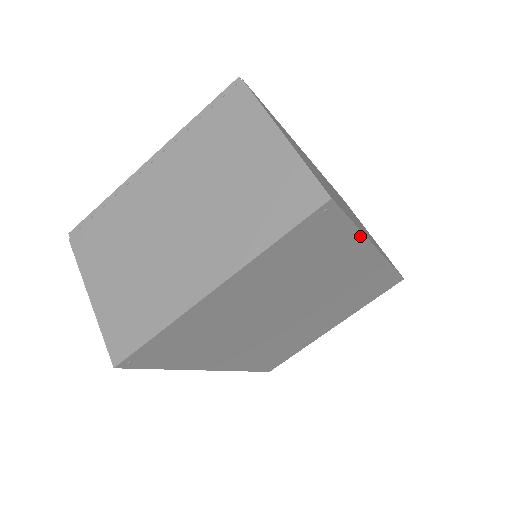
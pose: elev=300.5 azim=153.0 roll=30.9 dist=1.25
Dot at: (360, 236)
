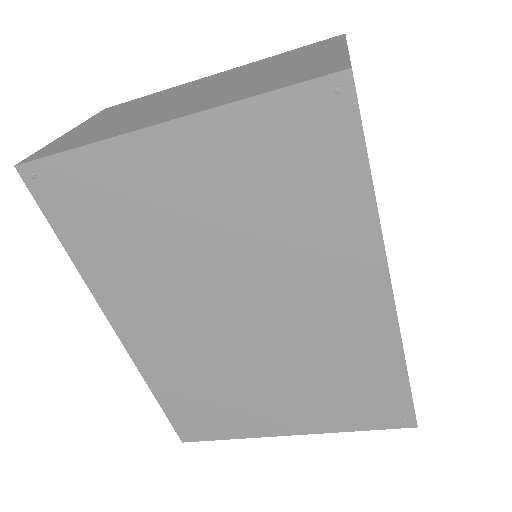
Dot at: (373, 217)
